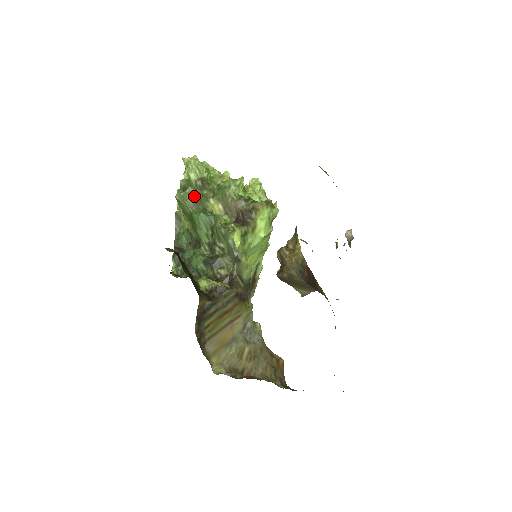
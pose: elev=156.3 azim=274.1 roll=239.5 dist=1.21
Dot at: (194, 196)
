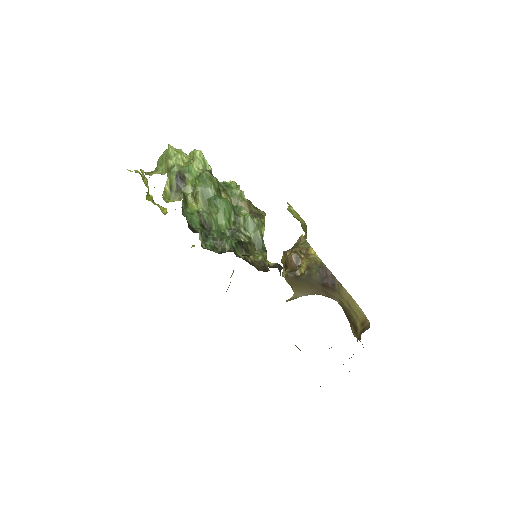
Dot at: (218, 182)
